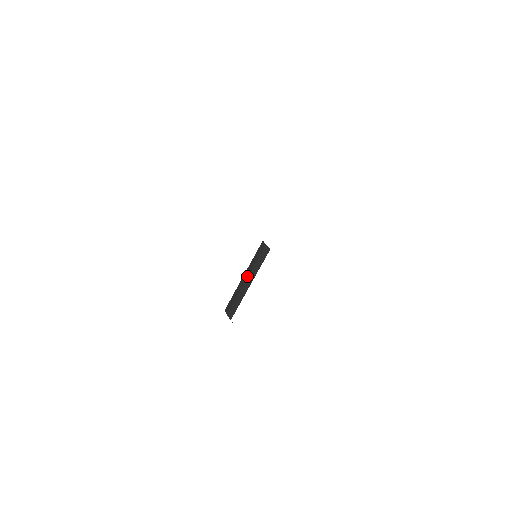
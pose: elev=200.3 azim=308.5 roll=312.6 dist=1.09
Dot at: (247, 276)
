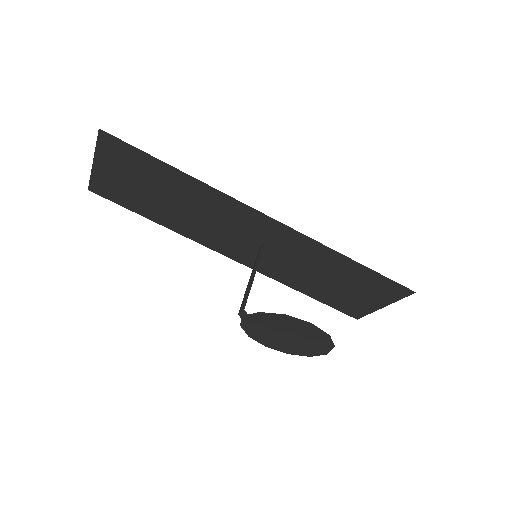
Dot at: (252, 273)
